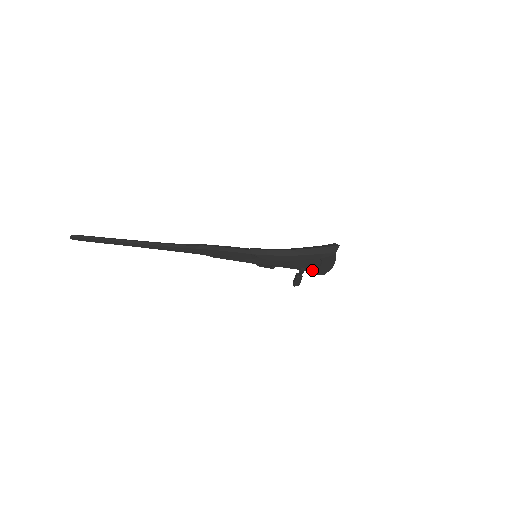
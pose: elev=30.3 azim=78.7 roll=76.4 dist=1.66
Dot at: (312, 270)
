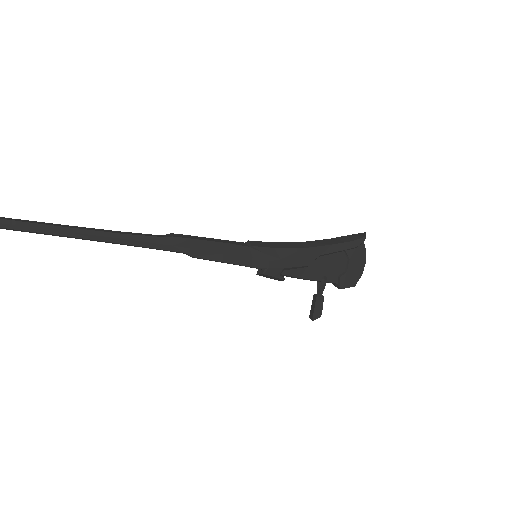
Dot at: (336, 281)
